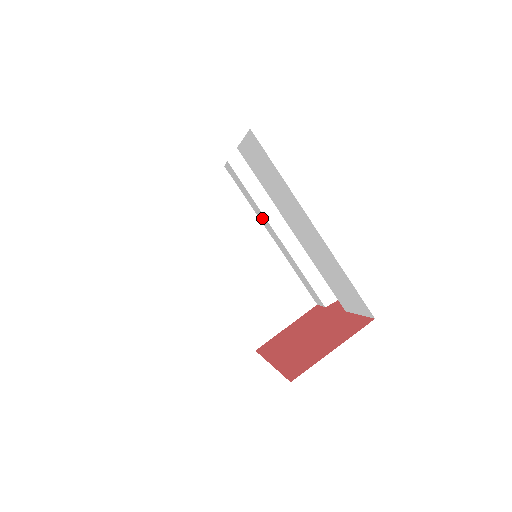
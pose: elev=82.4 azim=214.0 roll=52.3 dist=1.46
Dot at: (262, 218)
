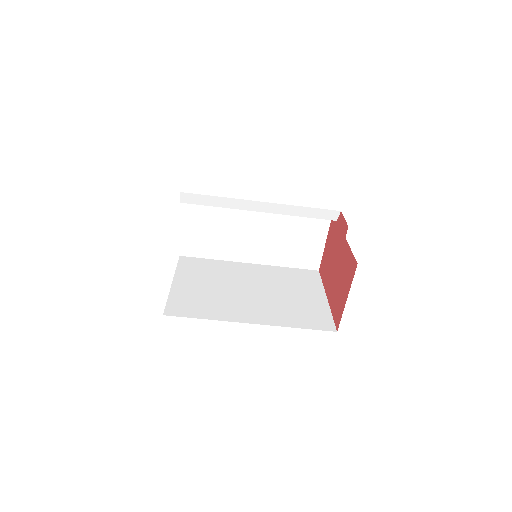
Dot at: occluded
